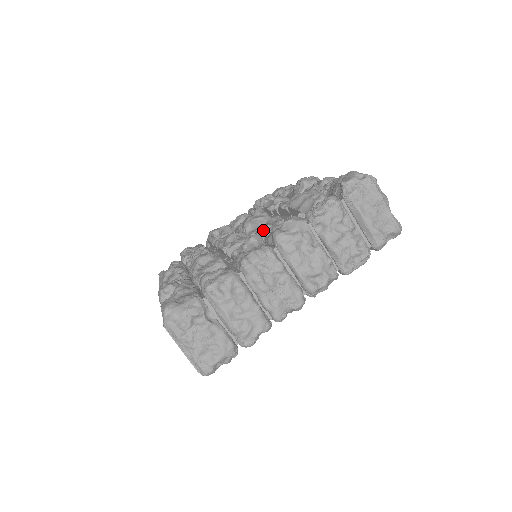
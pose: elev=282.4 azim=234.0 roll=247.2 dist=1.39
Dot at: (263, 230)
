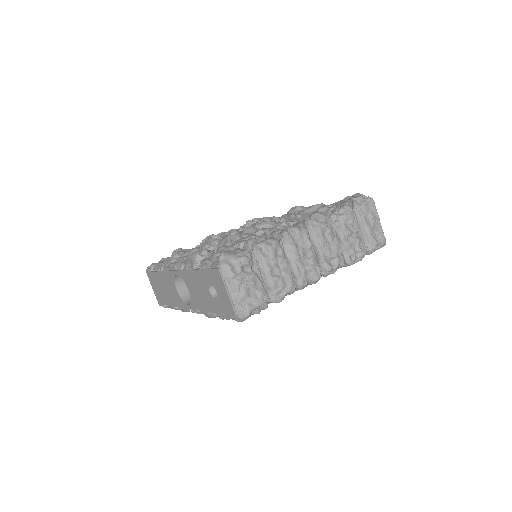
Dot at: occluded
